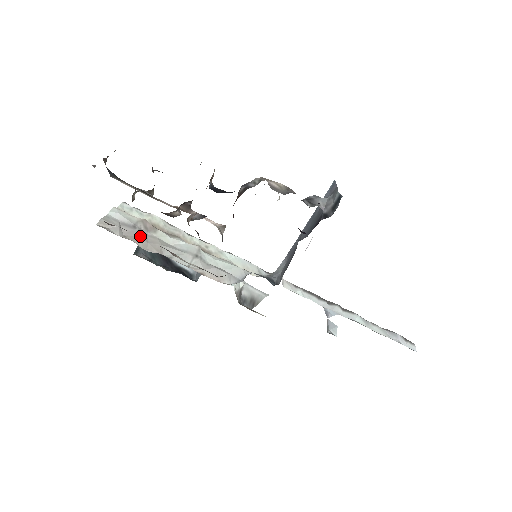
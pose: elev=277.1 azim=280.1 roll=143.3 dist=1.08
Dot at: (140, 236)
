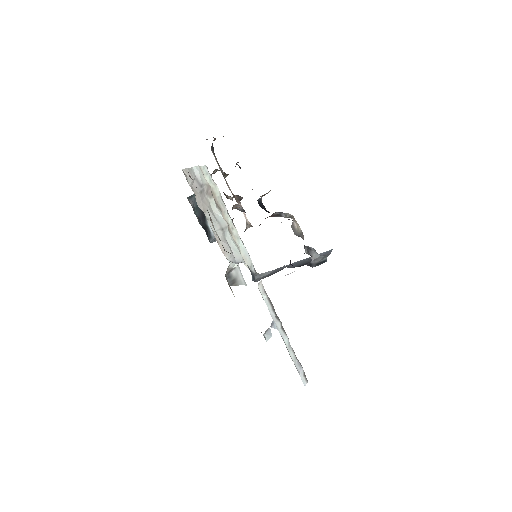
Dot at: (201, 194)
